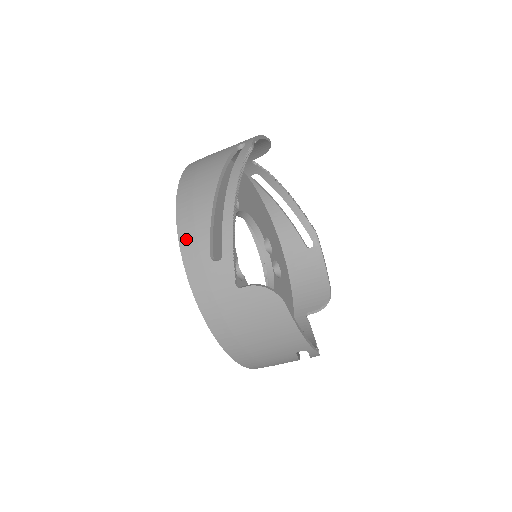
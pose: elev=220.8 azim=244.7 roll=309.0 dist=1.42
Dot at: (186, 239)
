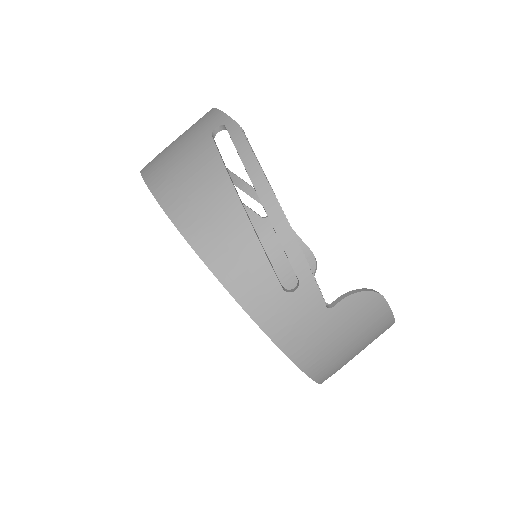
Dot at: occluded
